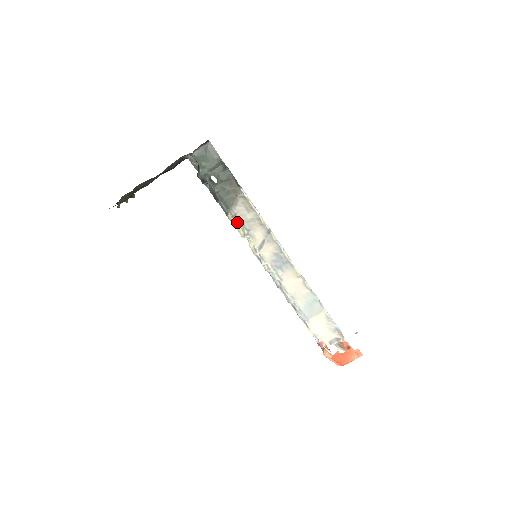
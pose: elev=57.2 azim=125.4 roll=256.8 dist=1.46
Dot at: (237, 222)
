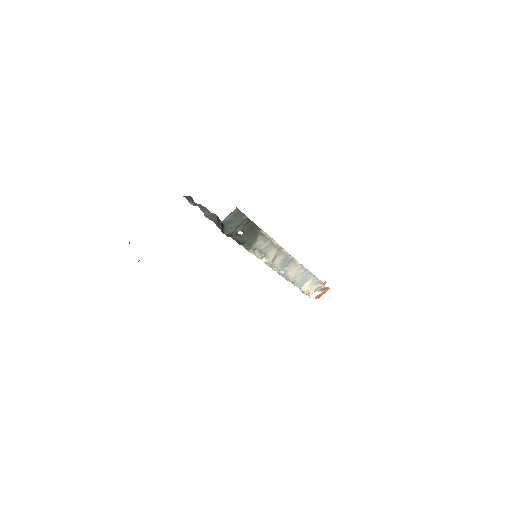
Dot at: (256, 252)
